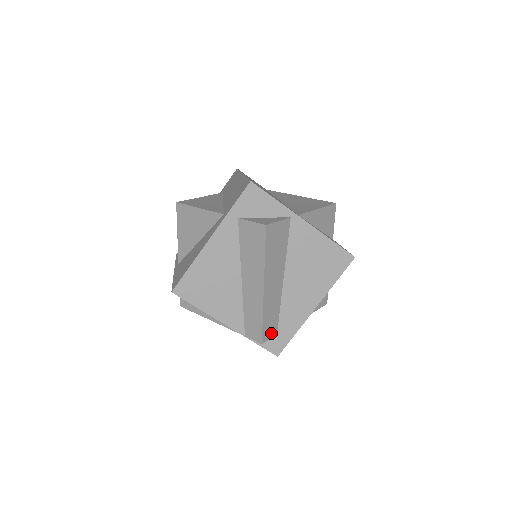
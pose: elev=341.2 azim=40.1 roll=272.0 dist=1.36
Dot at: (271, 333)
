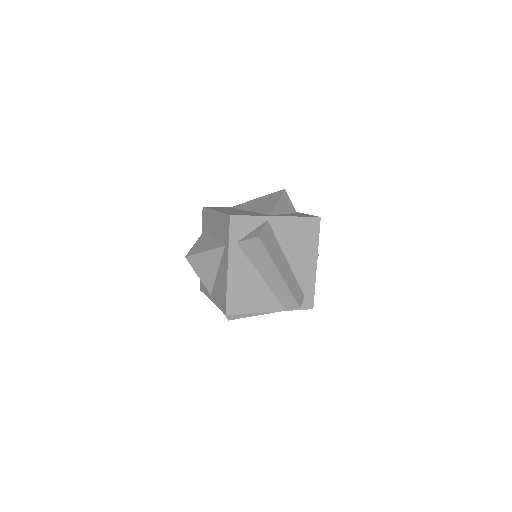
Dot at: (301, 298)
